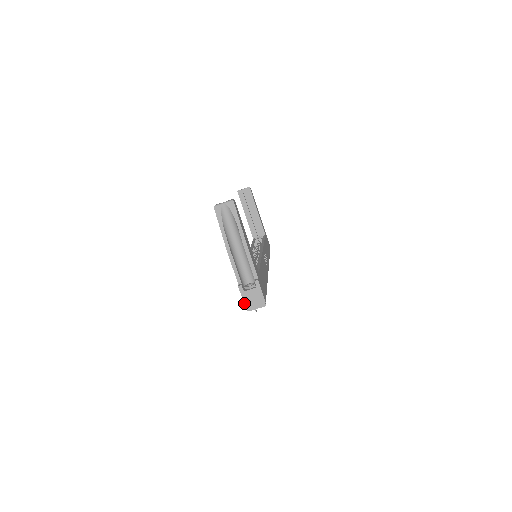
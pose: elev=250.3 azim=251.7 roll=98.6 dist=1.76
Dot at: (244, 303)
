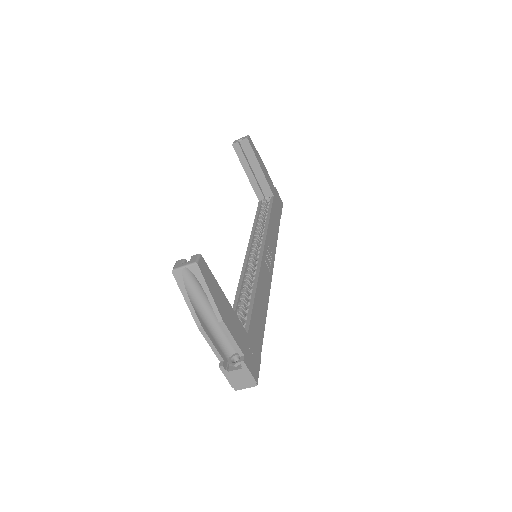
Dot at: (229, 383)
